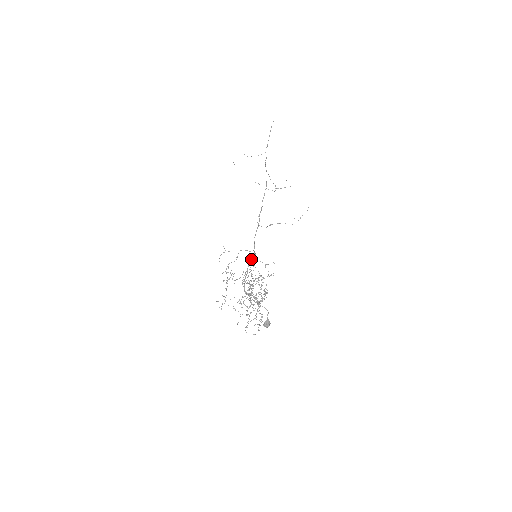
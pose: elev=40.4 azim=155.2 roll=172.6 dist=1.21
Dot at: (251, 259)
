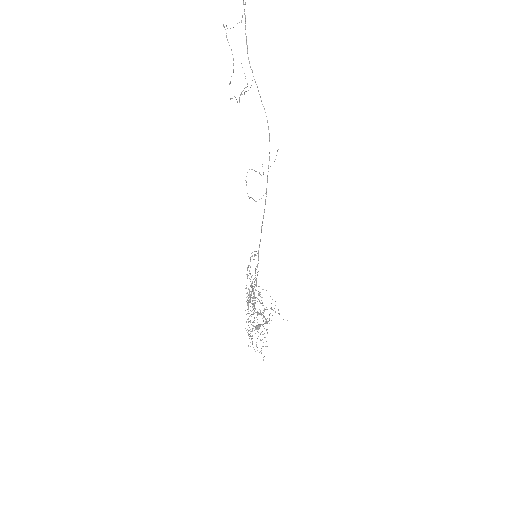
Dot at: occluded
